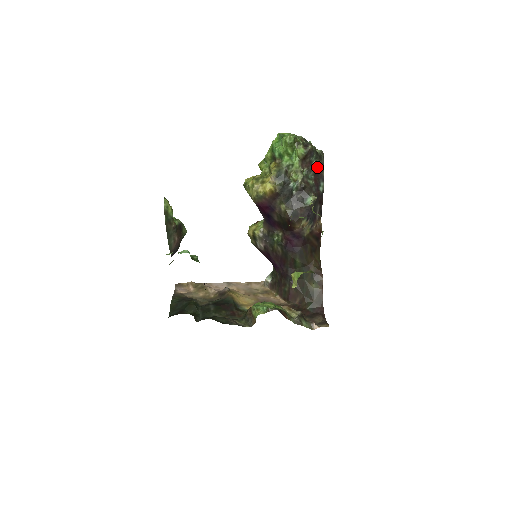
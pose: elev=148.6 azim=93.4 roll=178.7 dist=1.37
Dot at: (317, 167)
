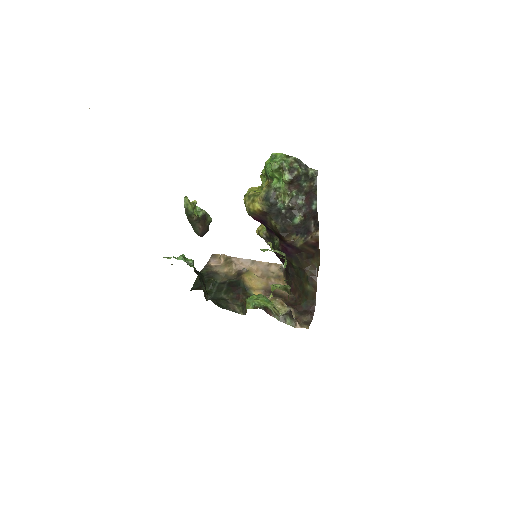
Dot at: (308, 188)
